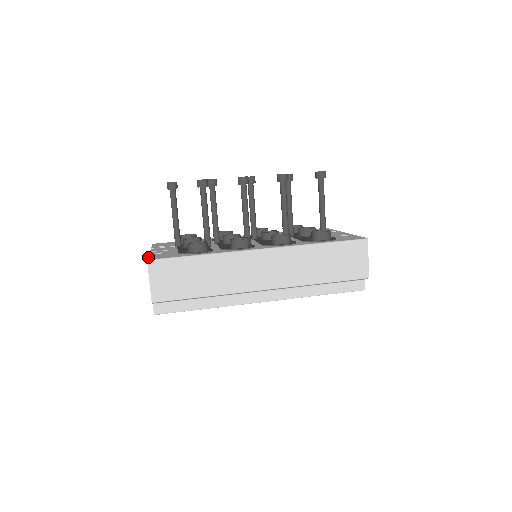
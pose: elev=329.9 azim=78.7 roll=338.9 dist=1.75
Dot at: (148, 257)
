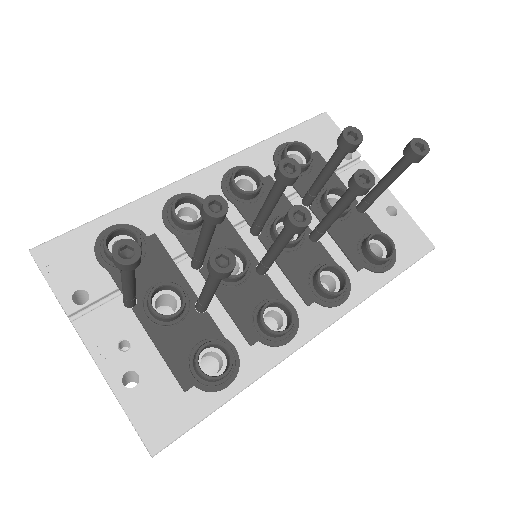
Dot at: (137, 431)
